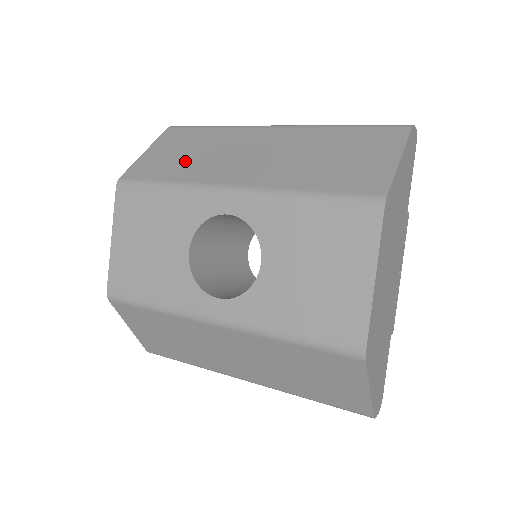
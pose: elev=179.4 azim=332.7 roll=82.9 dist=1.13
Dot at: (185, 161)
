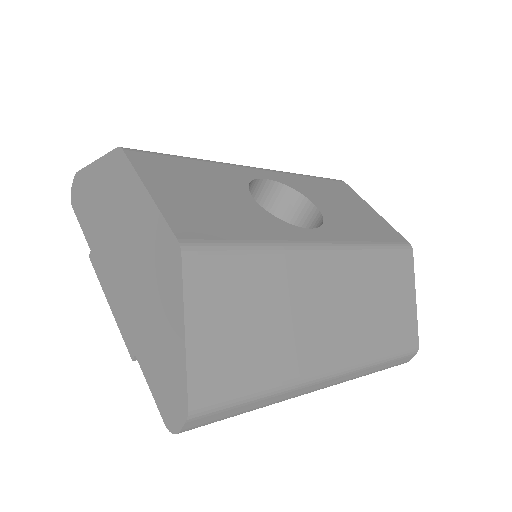
Dot at: occluded
